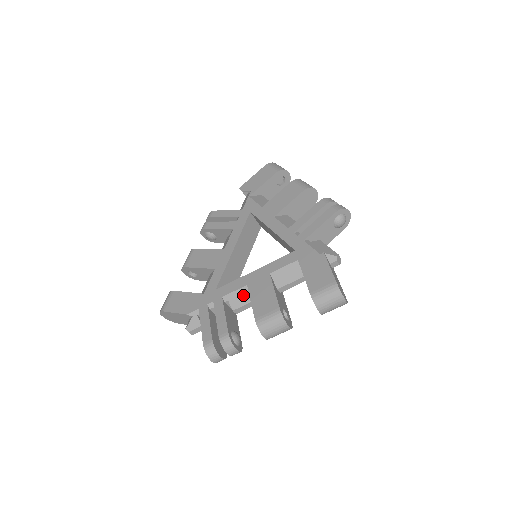
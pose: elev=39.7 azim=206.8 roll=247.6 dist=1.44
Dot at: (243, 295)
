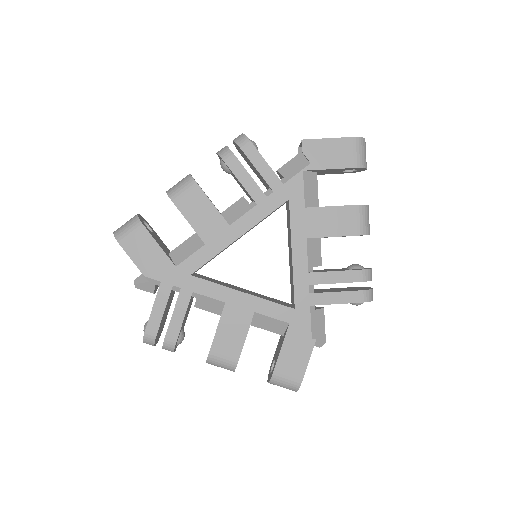
Dot at: (215, 306)
